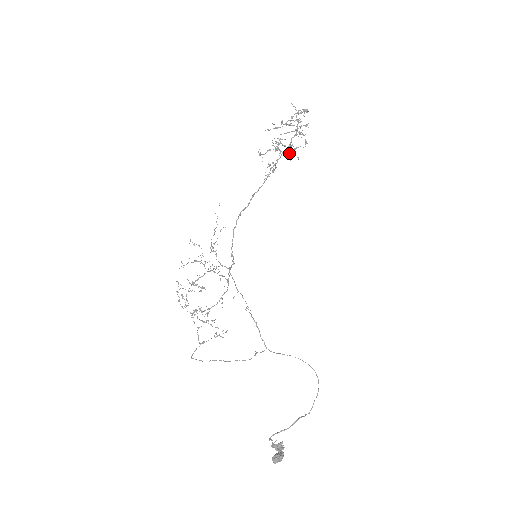
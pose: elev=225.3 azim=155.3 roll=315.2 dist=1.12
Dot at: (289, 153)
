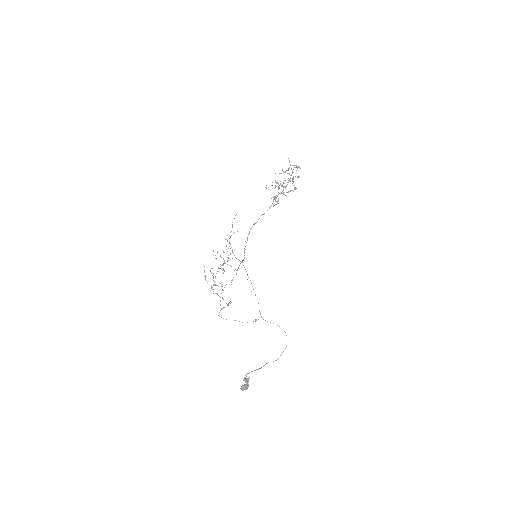
Dot at: occluded
